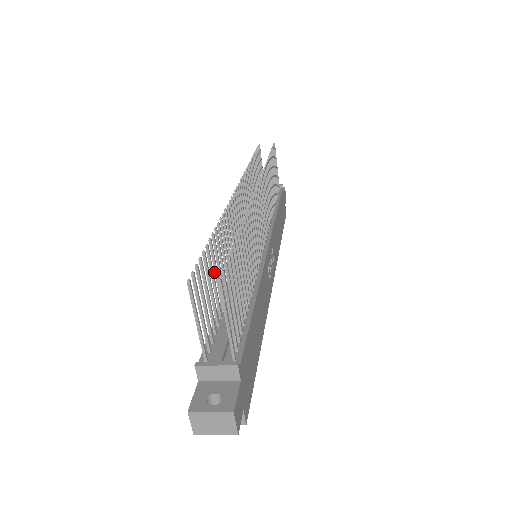
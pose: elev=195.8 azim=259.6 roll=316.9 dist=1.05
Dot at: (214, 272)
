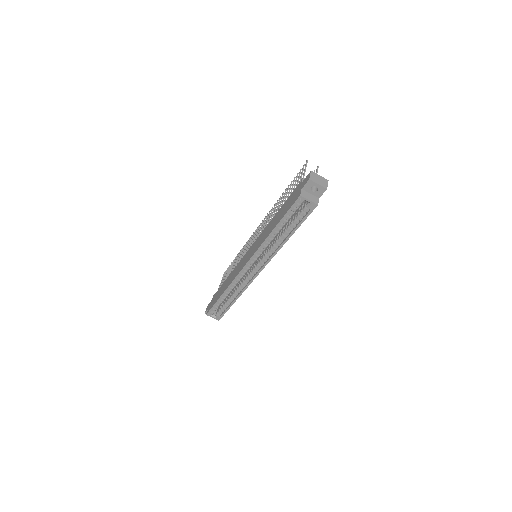
Dot at: (286, 195)
